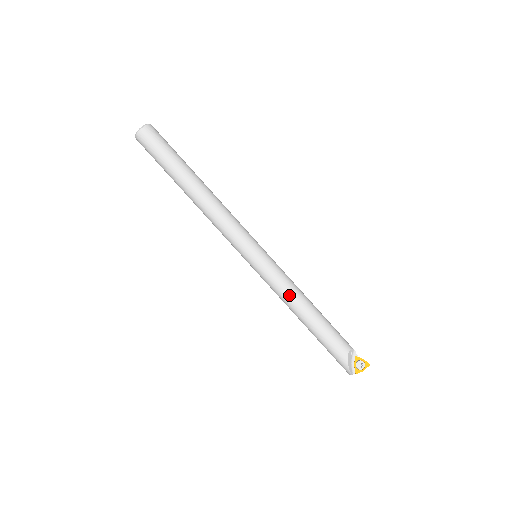
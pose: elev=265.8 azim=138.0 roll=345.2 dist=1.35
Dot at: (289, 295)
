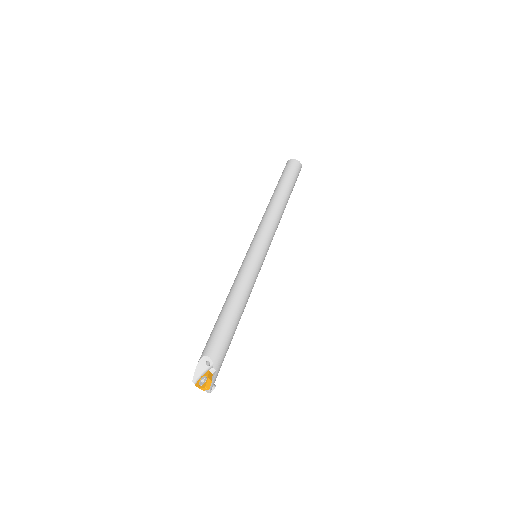
Dot at: (232, 286)
